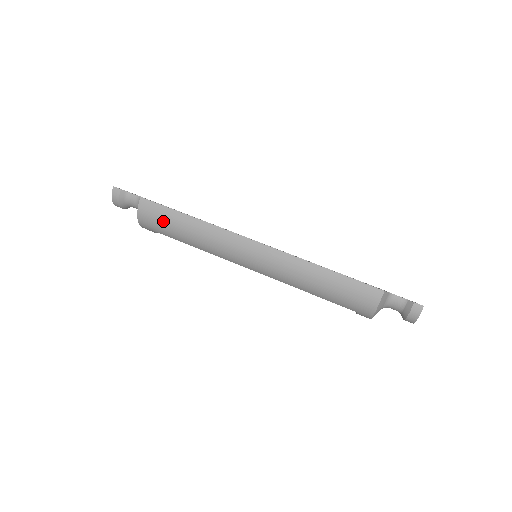
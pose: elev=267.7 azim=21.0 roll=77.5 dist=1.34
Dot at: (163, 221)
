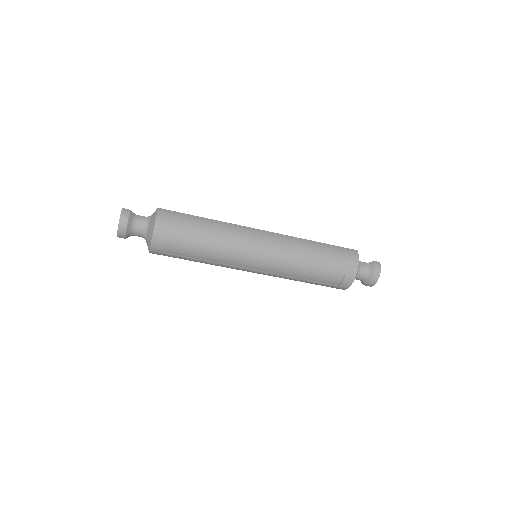
Dot at: (182, 224)
